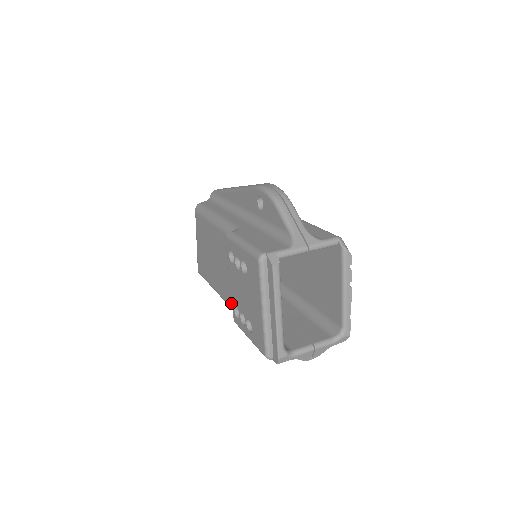
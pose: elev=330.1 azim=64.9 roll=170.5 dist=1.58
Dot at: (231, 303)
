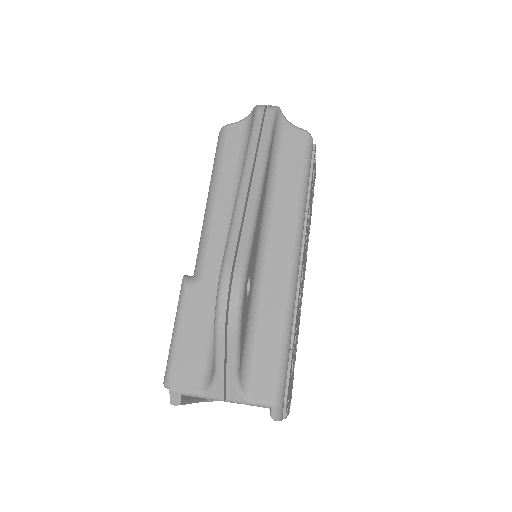
Dot at: occluded
